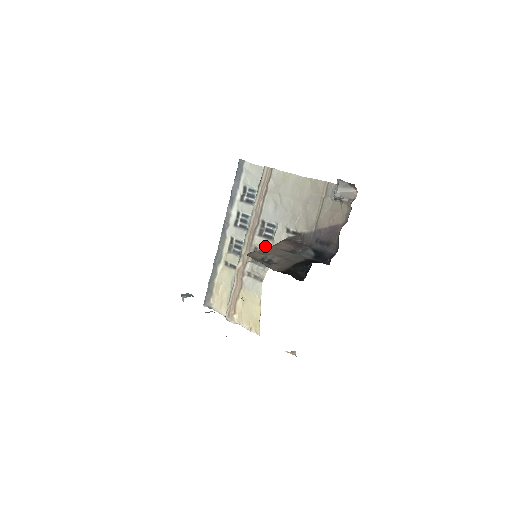
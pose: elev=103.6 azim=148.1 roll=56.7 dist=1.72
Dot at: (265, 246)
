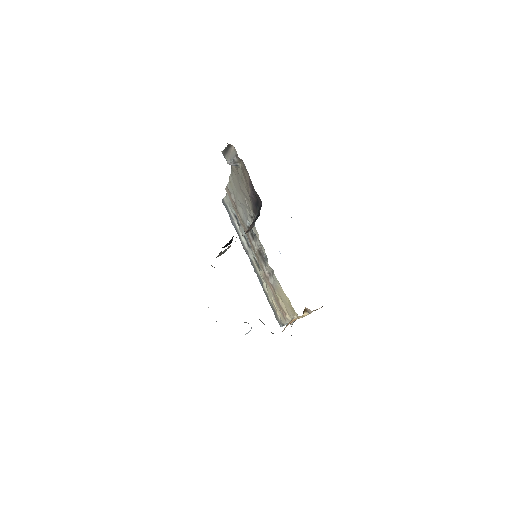
Dot at: (257, 243)
